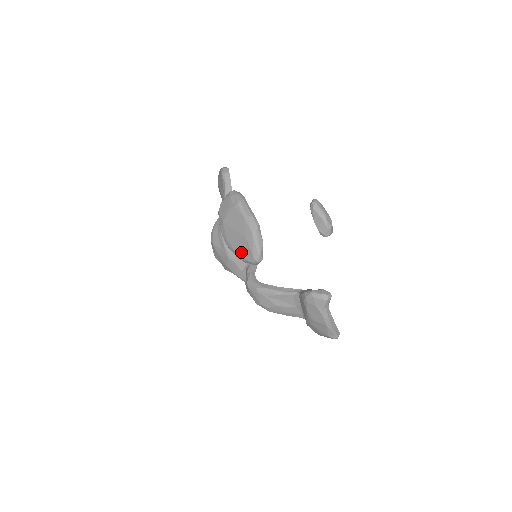
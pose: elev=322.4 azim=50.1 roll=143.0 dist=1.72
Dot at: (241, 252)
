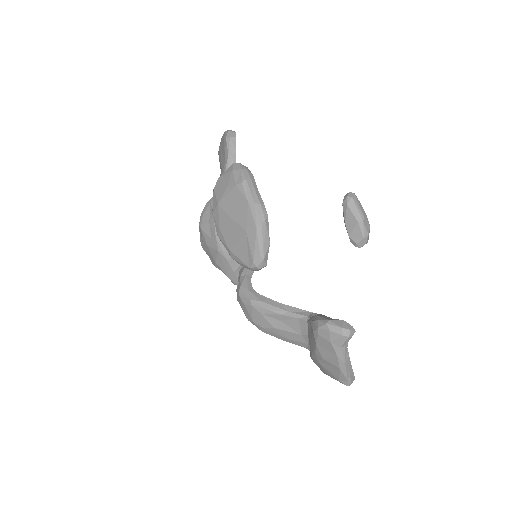
Dot at: (237, 250)
